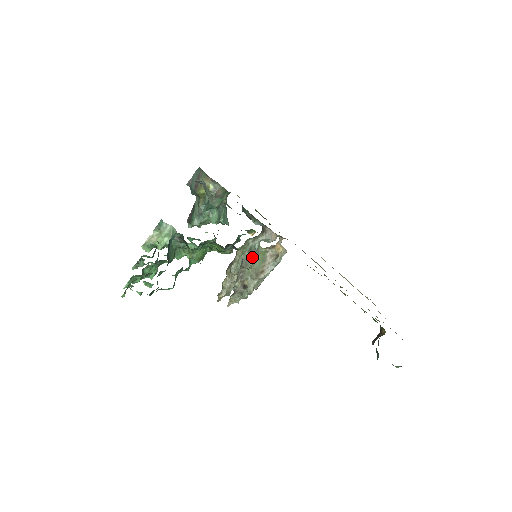
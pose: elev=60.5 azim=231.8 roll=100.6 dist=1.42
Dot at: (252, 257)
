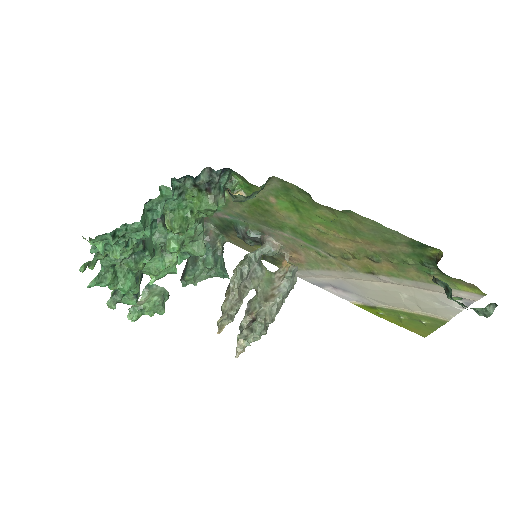
Dot at: (256, 277)
